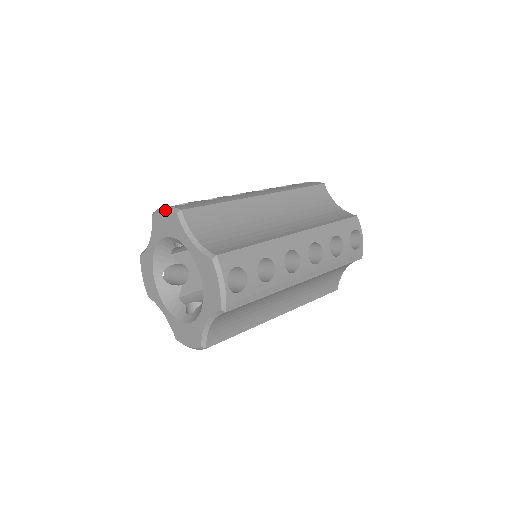
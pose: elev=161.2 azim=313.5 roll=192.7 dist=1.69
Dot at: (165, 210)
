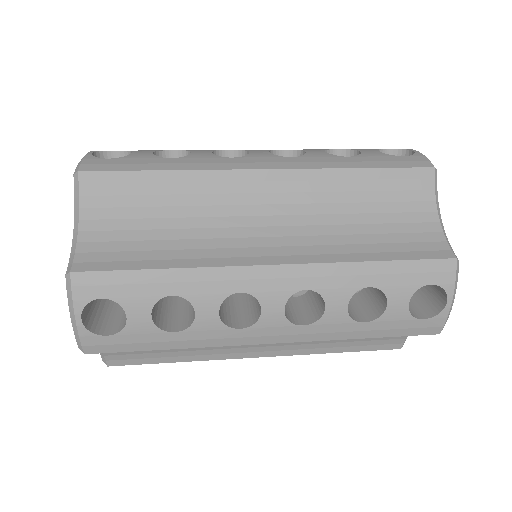
Dot at: occluded
